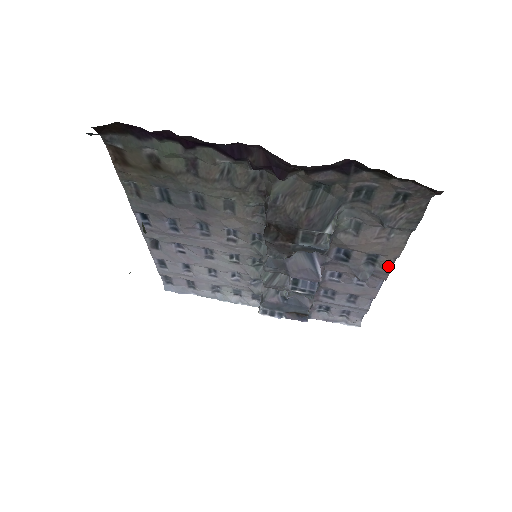
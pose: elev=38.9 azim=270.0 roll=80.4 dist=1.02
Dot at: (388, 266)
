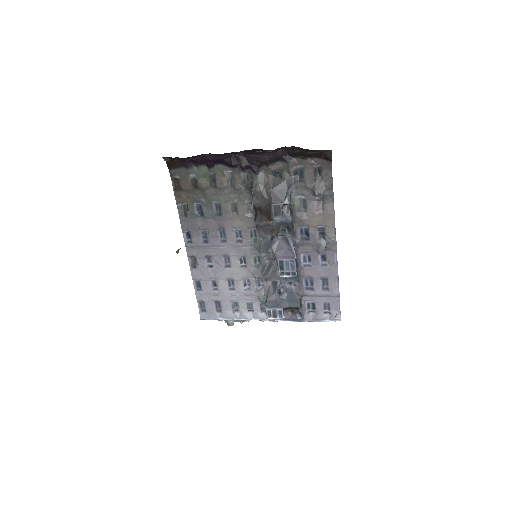
Dot at: (333, 236)
